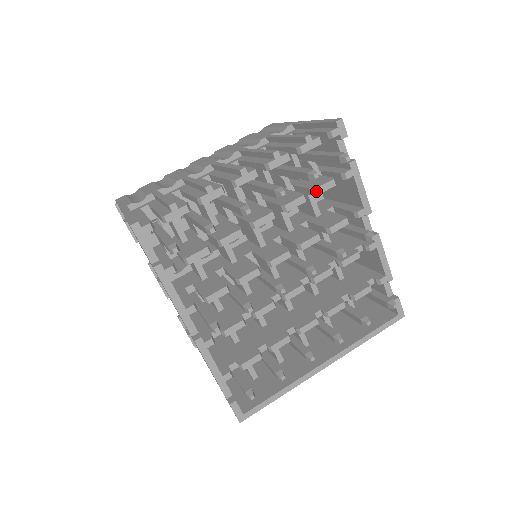
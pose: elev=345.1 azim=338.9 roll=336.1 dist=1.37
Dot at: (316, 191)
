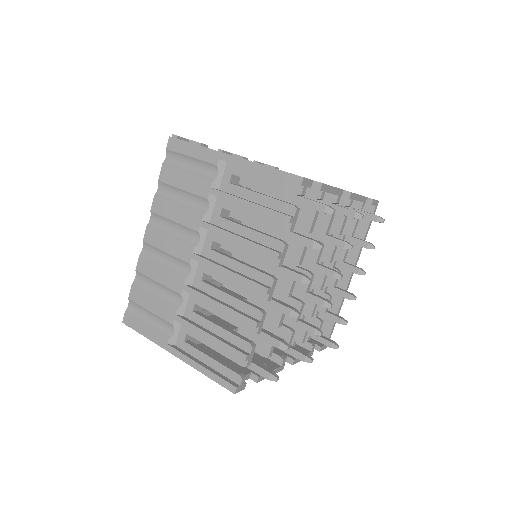
Dot at: occluded
